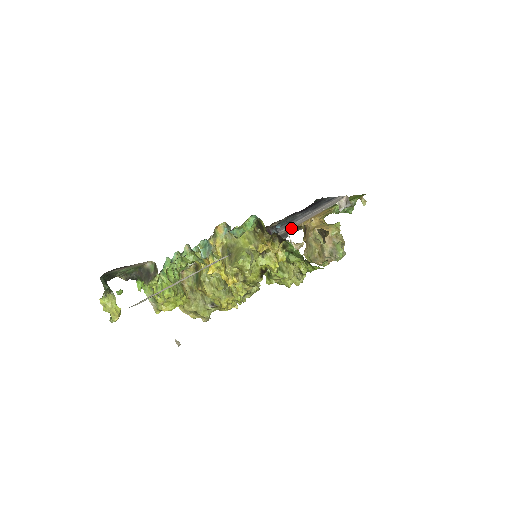
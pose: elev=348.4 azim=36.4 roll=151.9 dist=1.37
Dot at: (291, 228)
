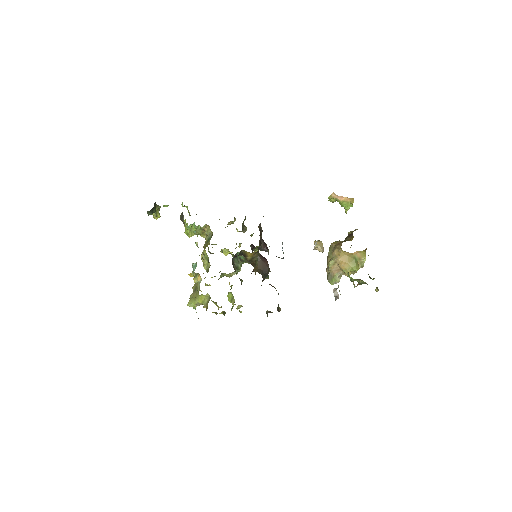
Dot at: occluded
